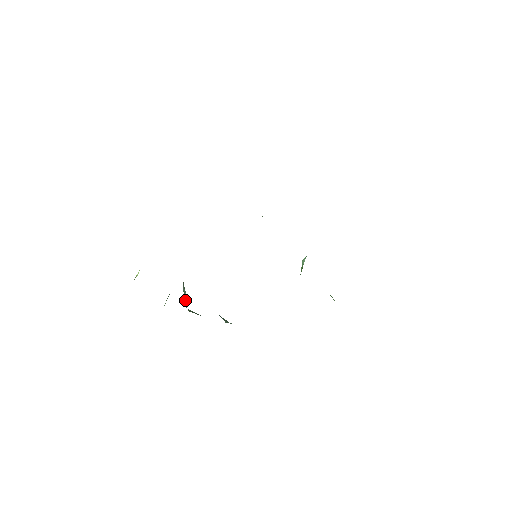
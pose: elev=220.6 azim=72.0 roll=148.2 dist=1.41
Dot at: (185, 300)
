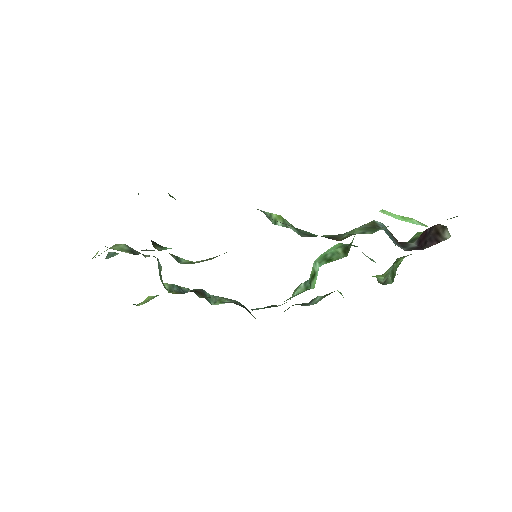
Dot at: (160, 274)
